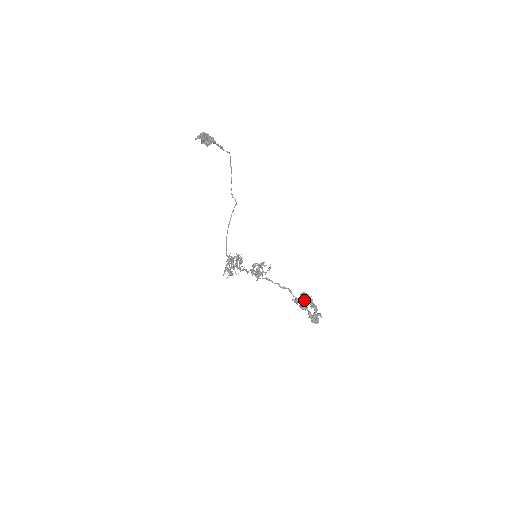
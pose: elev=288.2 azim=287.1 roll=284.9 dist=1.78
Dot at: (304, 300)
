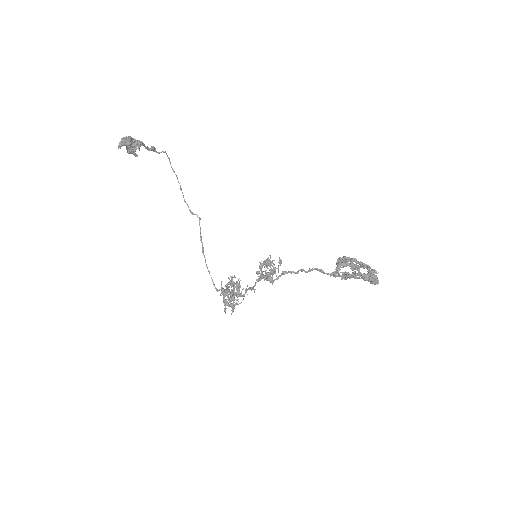
Dot at: (345, 265)
